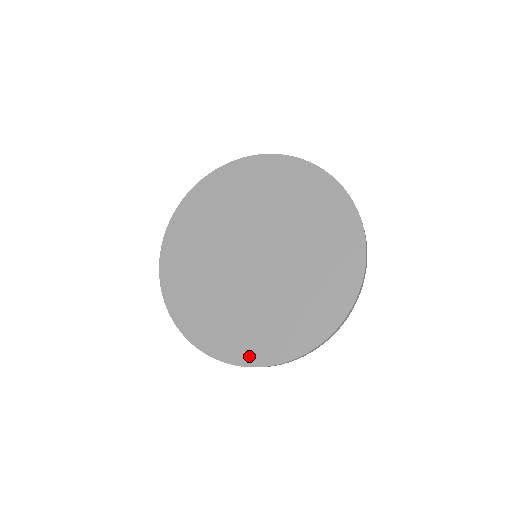
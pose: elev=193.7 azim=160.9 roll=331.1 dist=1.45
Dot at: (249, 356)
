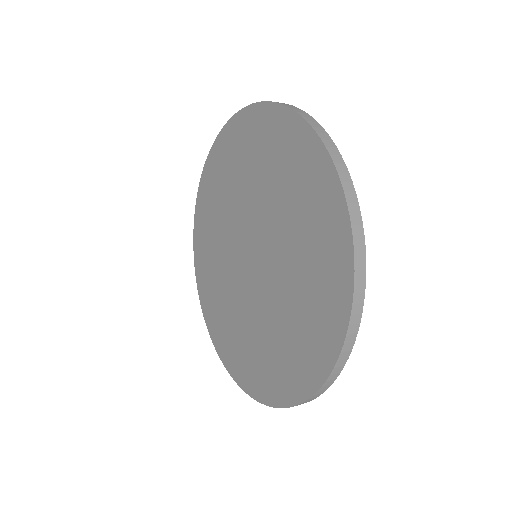
Dot at: (289, 391)
